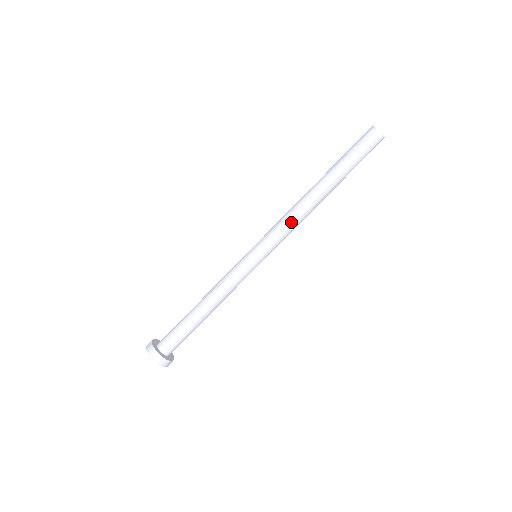
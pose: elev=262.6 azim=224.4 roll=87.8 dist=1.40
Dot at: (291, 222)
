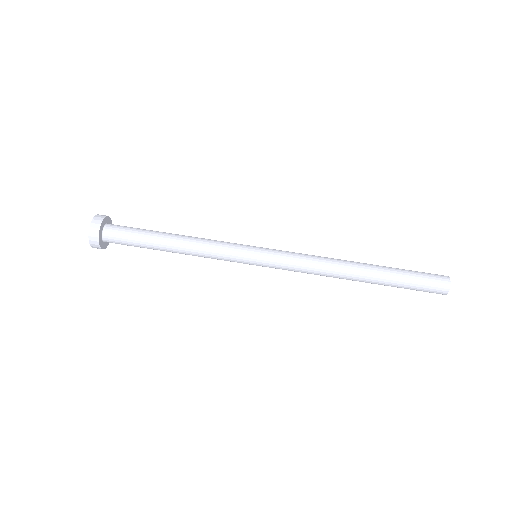
Dot at: (311, 263)
